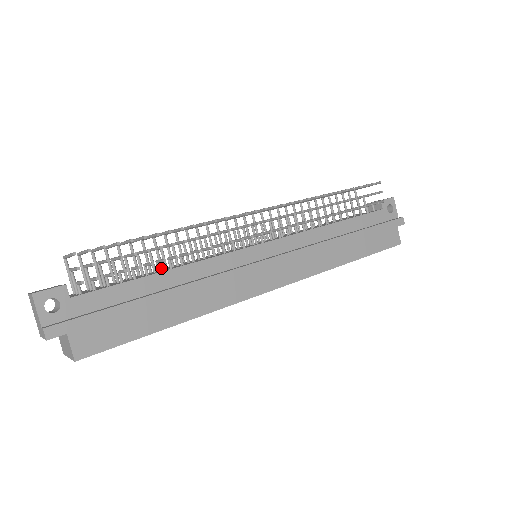
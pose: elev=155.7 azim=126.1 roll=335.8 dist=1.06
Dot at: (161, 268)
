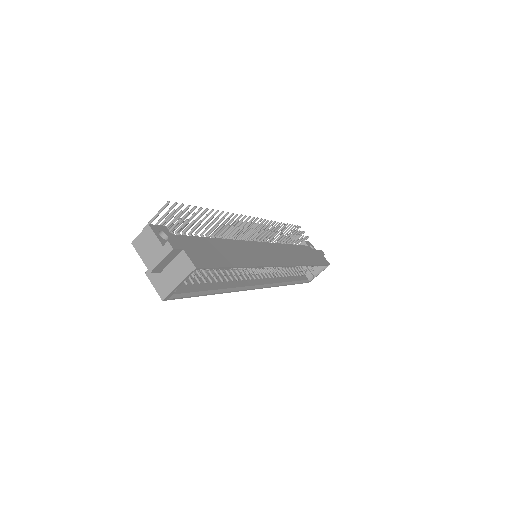
Dot at: occluded
